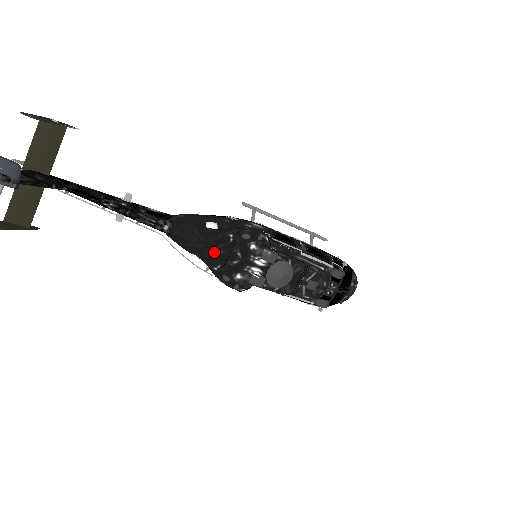
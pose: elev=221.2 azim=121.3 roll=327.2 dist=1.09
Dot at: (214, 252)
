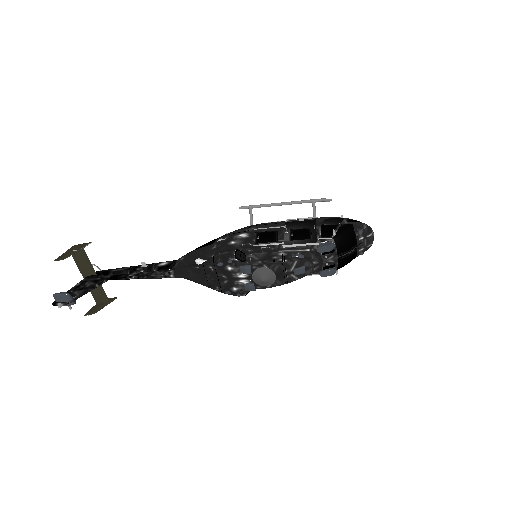
Dot at: (208, 280)
